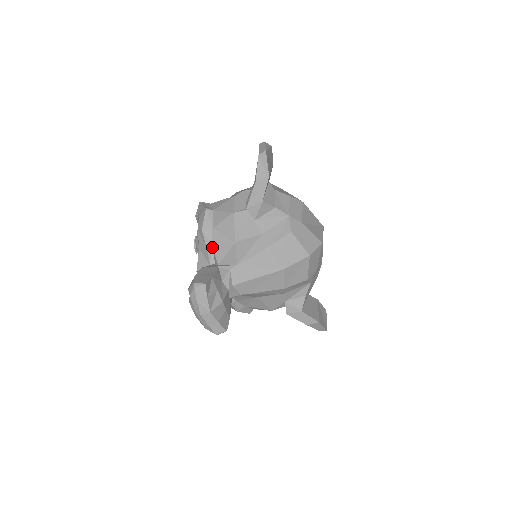
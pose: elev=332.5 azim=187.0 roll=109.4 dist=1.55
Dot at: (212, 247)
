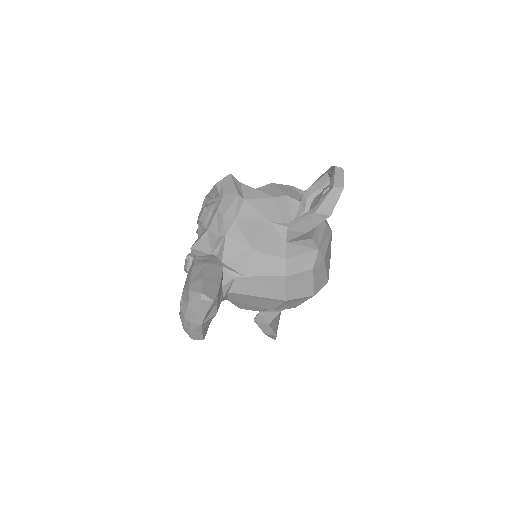
Dot at: (224, 239)
